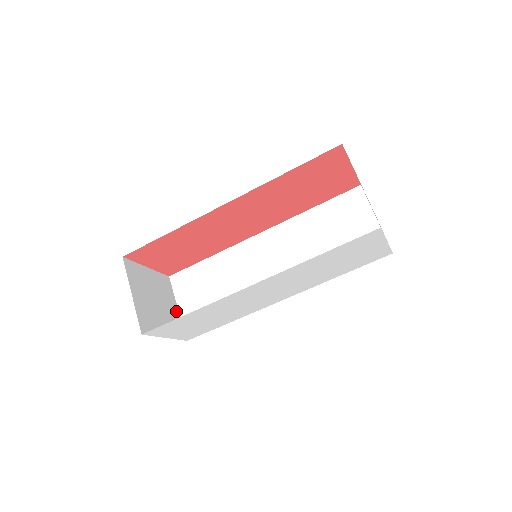
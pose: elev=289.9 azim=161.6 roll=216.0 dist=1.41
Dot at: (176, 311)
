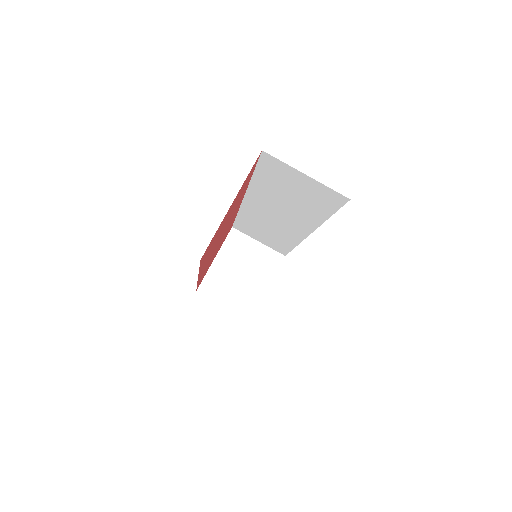
Dot at: (260, 247)
